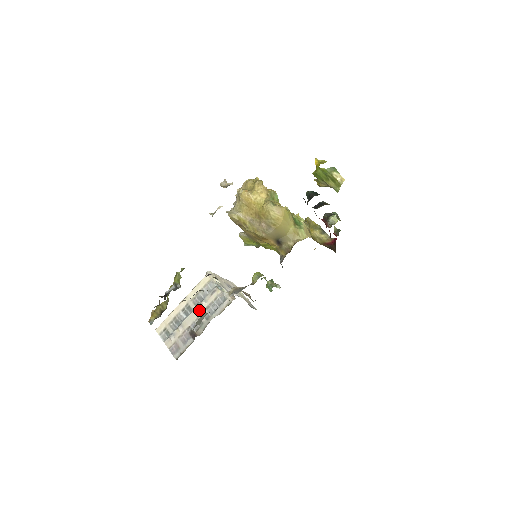
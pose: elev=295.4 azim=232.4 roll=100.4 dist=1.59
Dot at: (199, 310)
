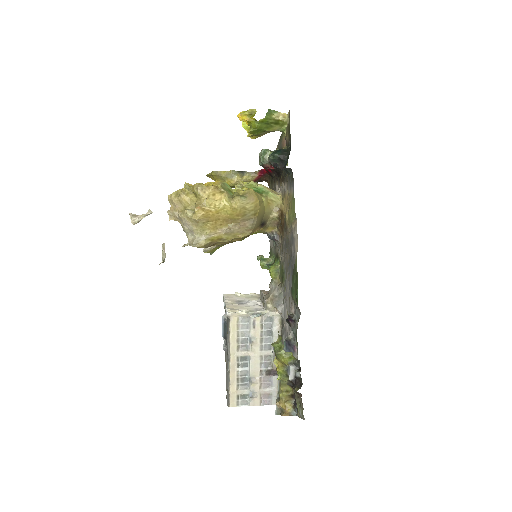
Dot at: (256, 350)
